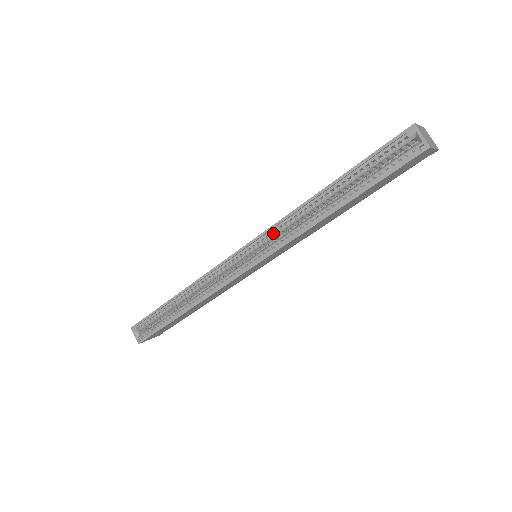
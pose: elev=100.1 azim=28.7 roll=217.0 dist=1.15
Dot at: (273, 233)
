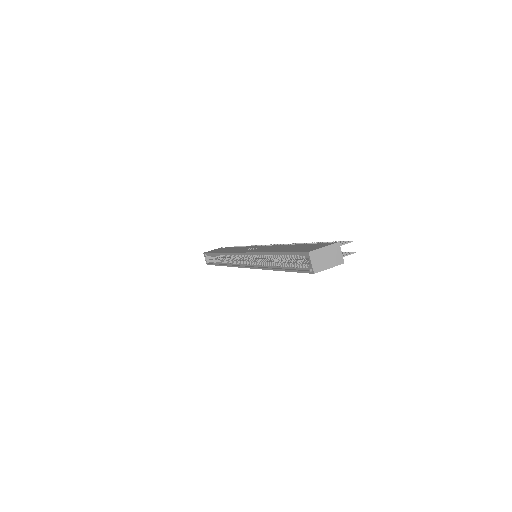
Dot at: (254, 256)
